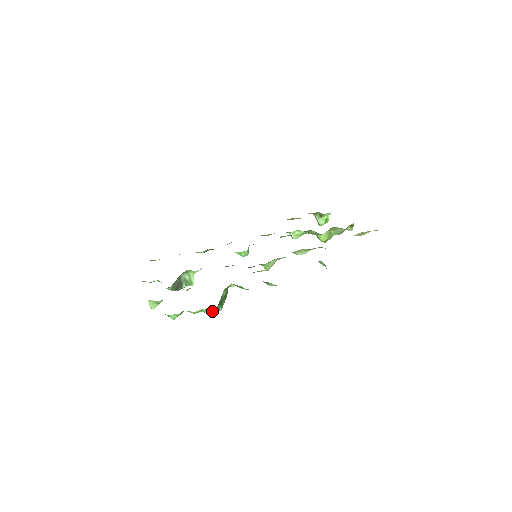
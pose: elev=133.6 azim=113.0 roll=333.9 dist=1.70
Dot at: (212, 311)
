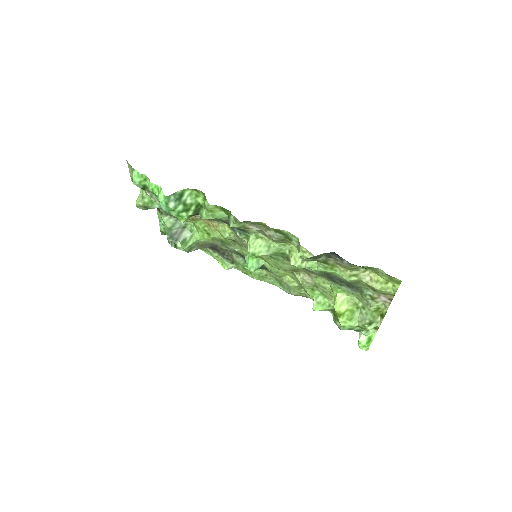
Dot at: (164, 195)
